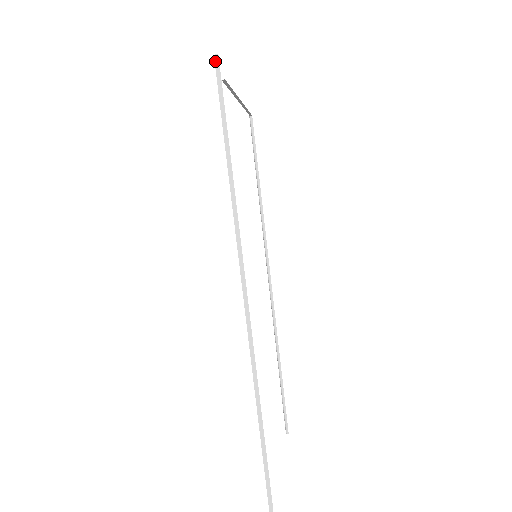
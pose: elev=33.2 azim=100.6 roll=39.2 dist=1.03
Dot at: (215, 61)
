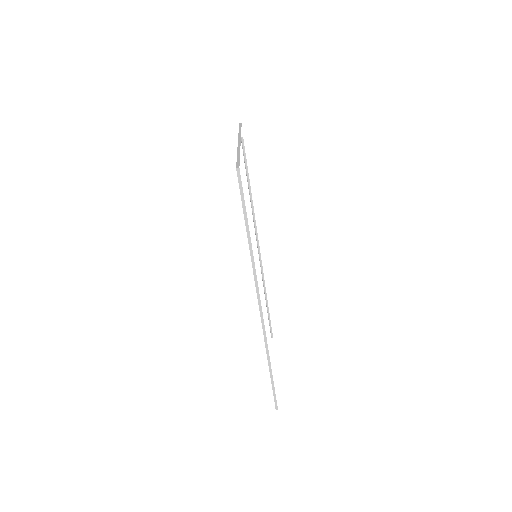
Dot at: (237, 173)
